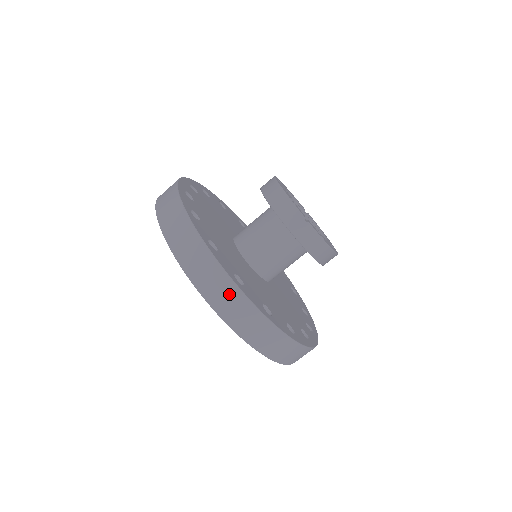
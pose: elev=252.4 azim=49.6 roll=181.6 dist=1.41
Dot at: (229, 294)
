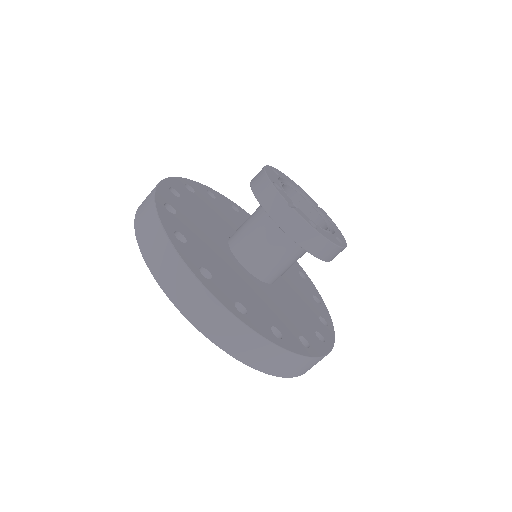
Dot at: (189, 288)
